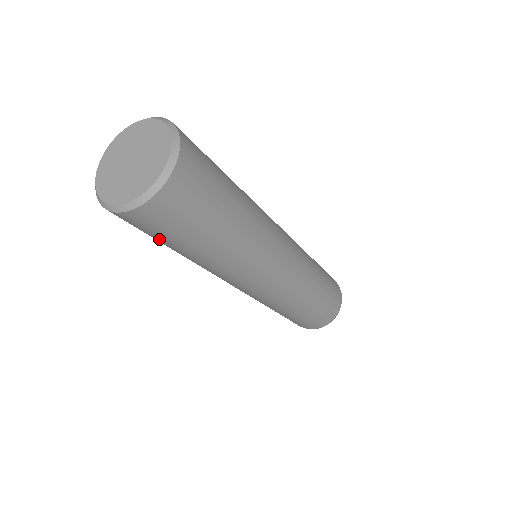
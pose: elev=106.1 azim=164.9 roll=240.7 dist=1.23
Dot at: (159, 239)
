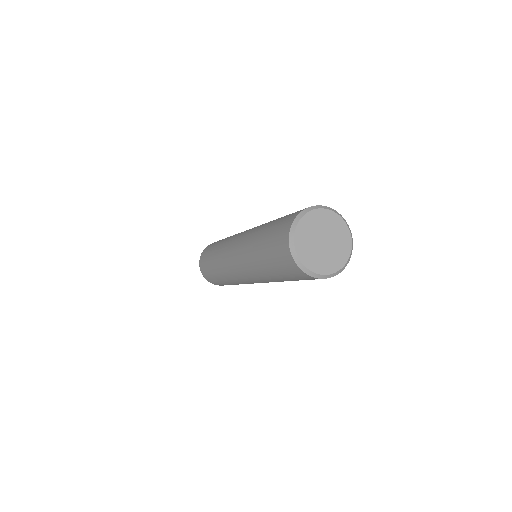
Dot at: occluded
